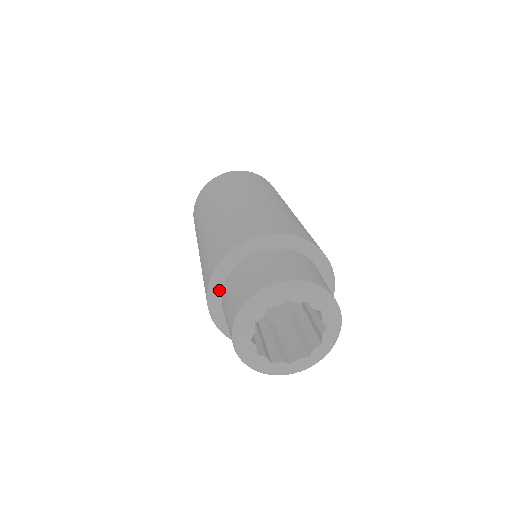
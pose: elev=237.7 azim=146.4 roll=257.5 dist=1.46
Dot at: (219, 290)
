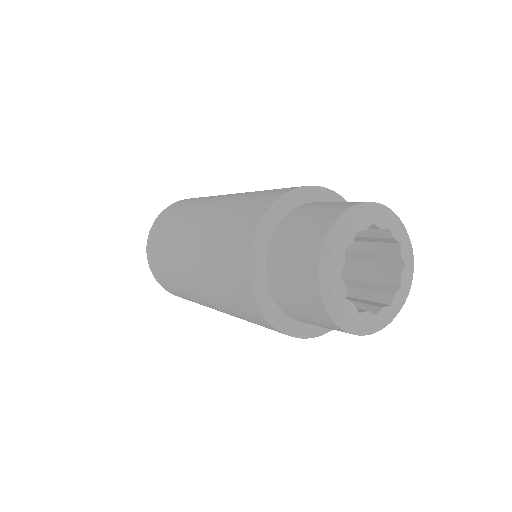
Dot at: (264, 286)
